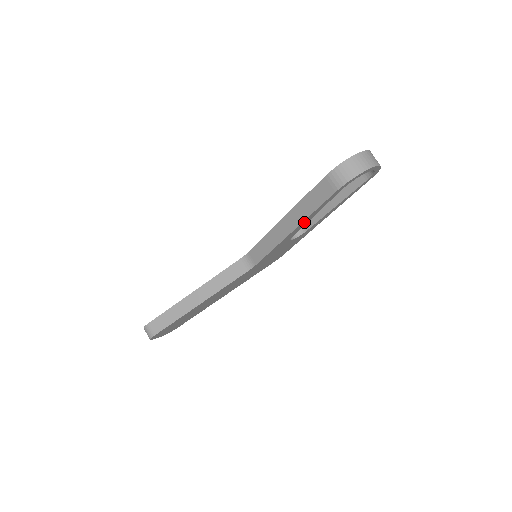
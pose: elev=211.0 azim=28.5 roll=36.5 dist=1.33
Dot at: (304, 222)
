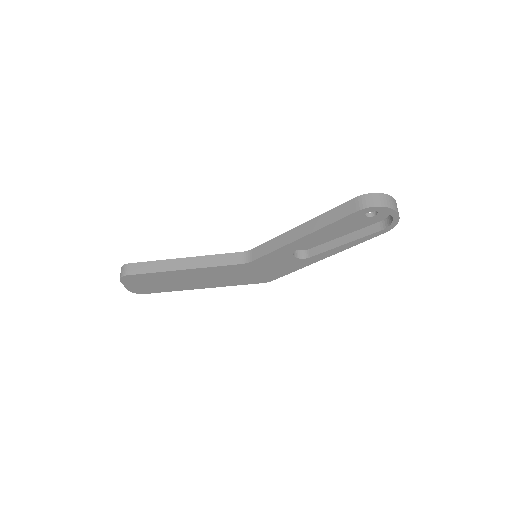
Dot at: (316, 234)
